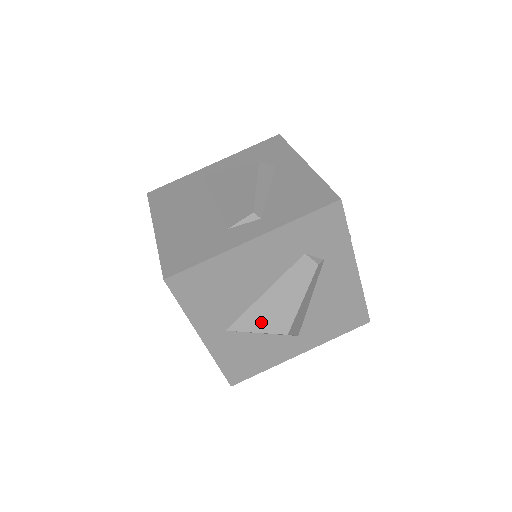
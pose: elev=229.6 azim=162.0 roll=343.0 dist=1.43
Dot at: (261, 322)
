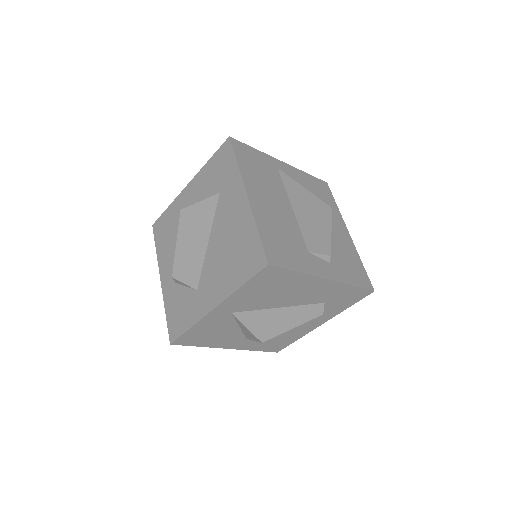
Dot at: (258, 324)
